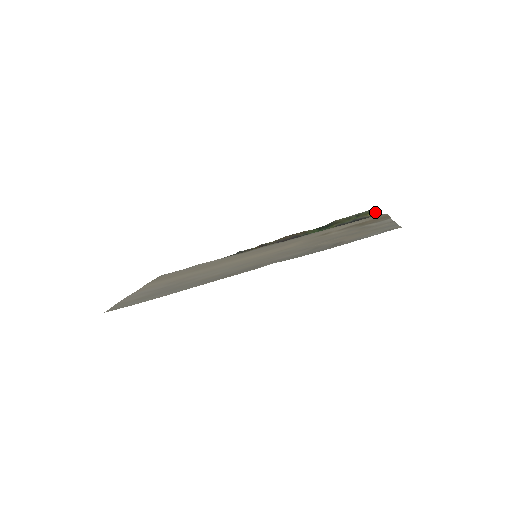
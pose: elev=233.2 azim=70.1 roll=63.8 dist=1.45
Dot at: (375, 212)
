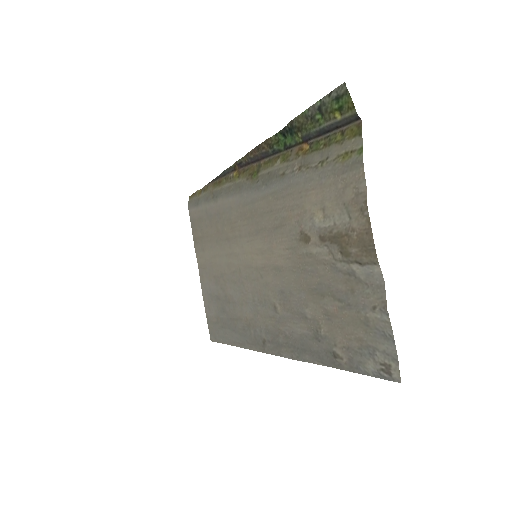
Dot at: (344, 107)
